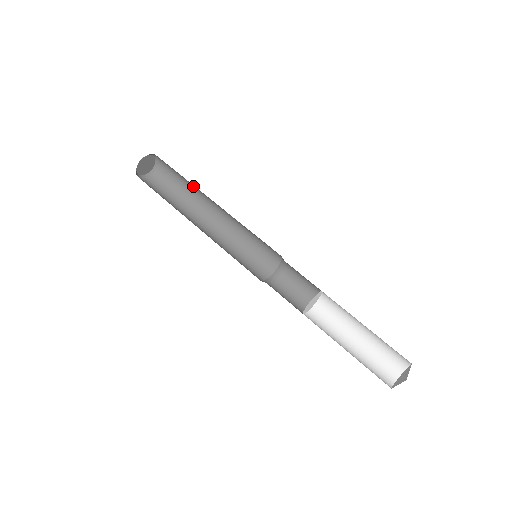
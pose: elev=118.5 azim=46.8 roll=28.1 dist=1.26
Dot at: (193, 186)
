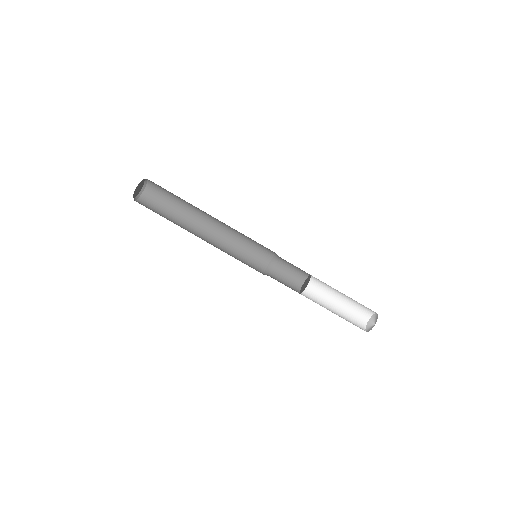
Dot at: occluded
